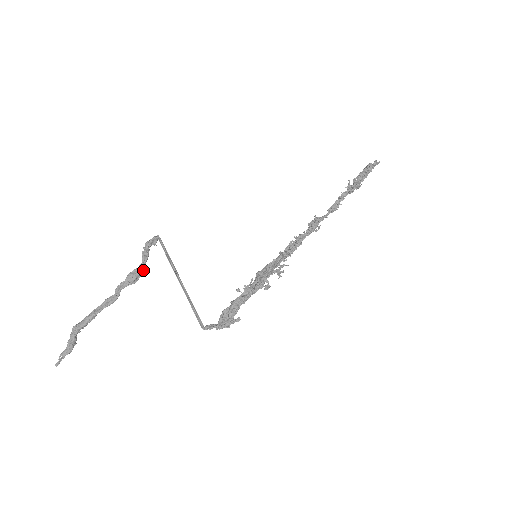
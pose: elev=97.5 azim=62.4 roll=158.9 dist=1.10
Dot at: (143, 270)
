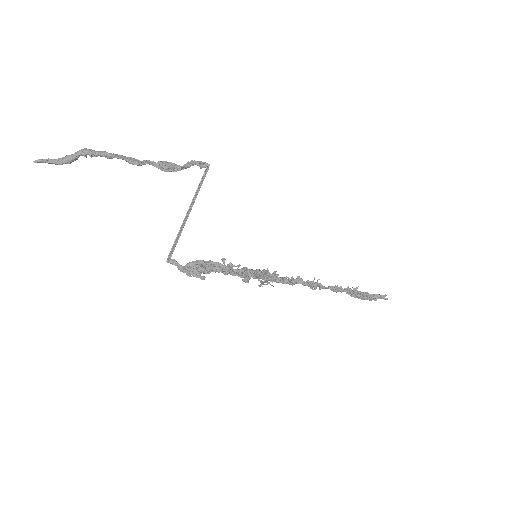
Dot at: (177, 169)
